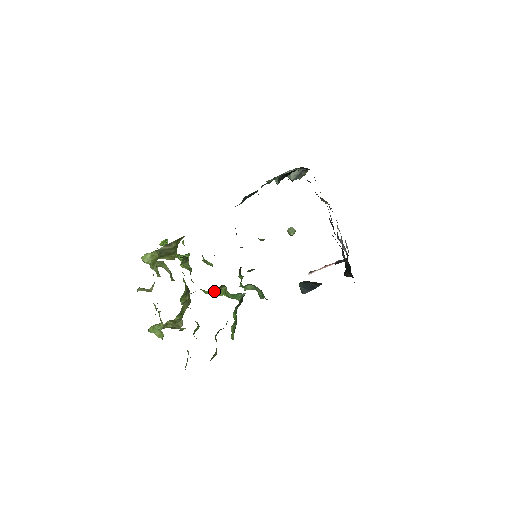
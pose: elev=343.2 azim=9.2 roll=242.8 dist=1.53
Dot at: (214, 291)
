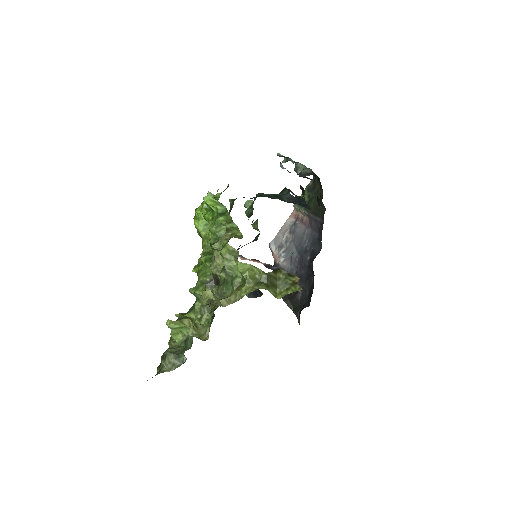
Dot at: occluded
